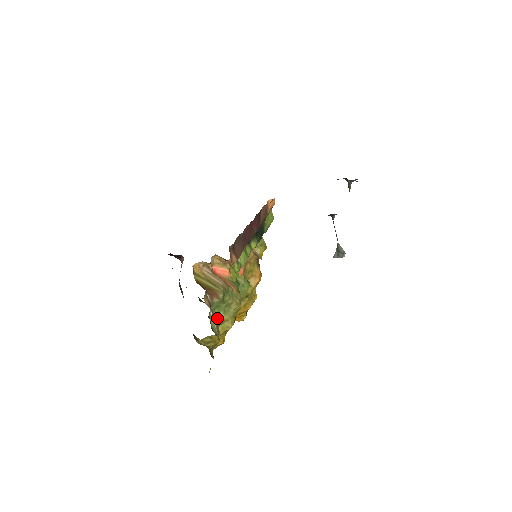
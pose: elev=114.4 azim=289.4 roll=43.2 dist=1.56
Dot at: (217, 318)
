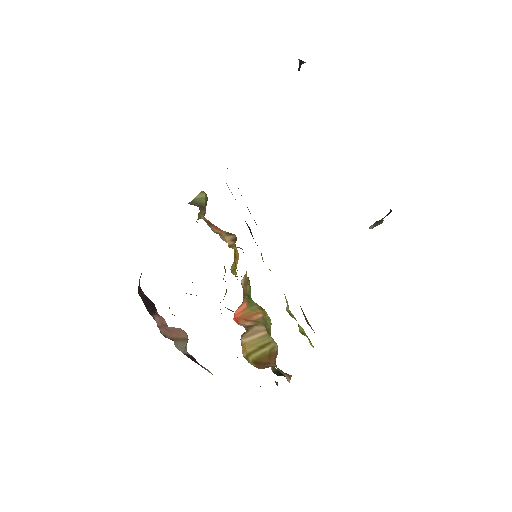
Dot at: occluded
